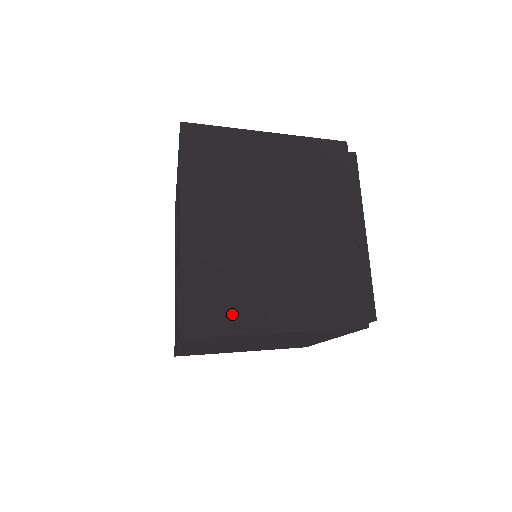
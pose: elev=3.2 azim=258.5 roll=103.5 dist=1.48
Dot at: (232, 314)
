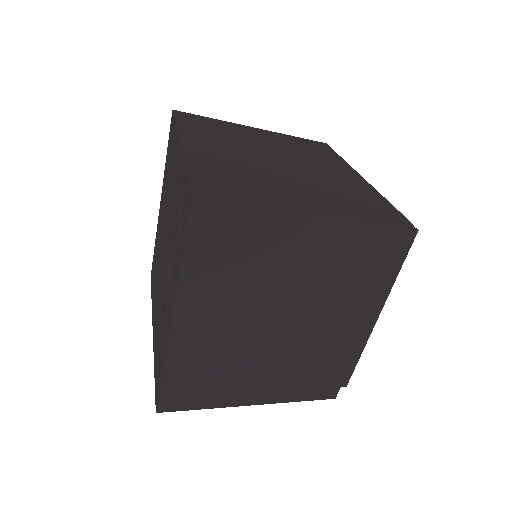
Dot at: (253, 192)
